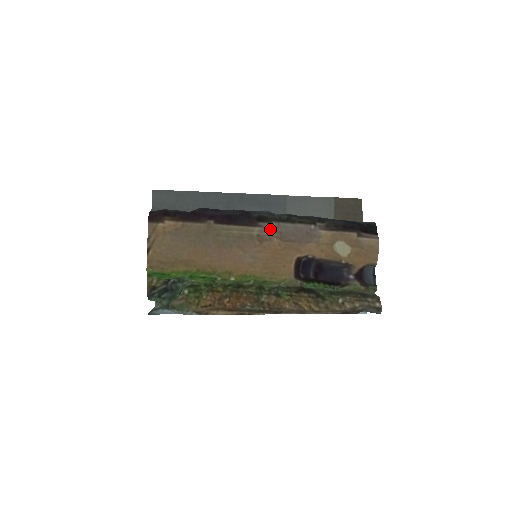
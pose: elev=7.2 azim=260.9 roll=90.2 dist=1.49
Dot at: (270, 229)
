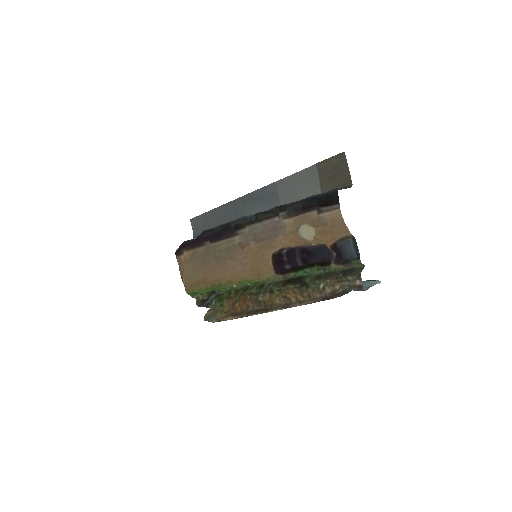
Dot at: (246, 234)
